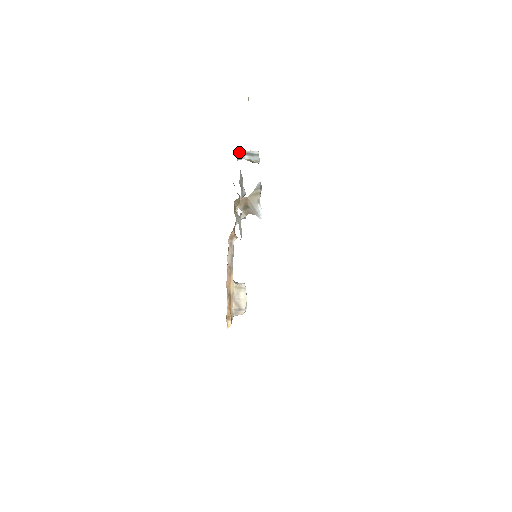
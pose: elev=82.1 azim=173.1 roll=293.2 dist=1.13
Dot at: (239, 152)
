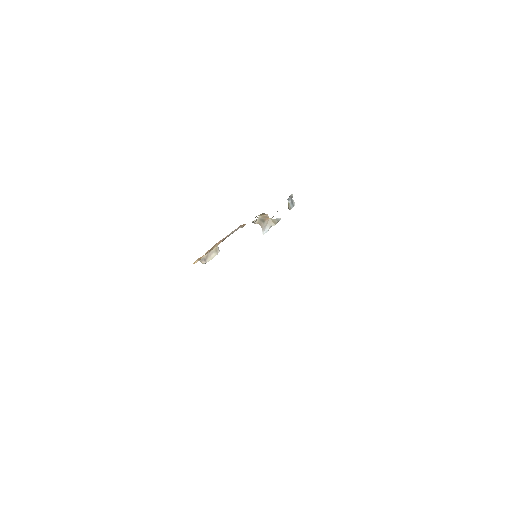
Dot at: (291, 196)
